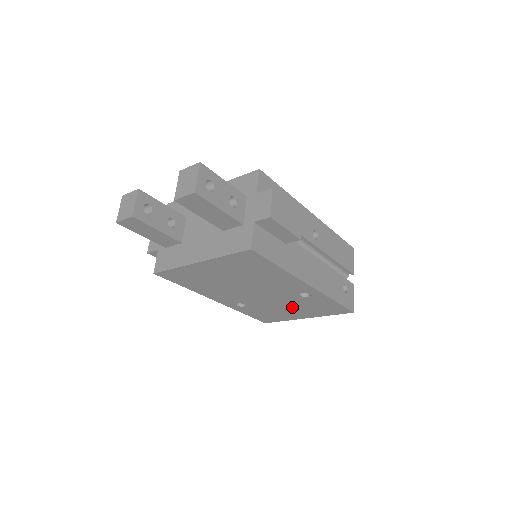
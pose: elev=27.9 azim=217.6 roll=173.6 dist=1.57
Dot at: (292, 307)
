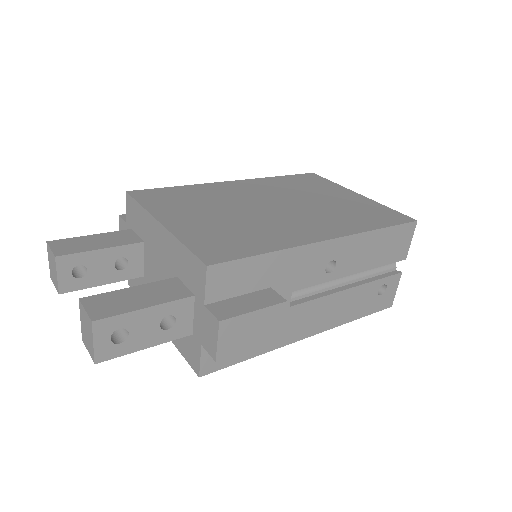
Dot at: occluded
